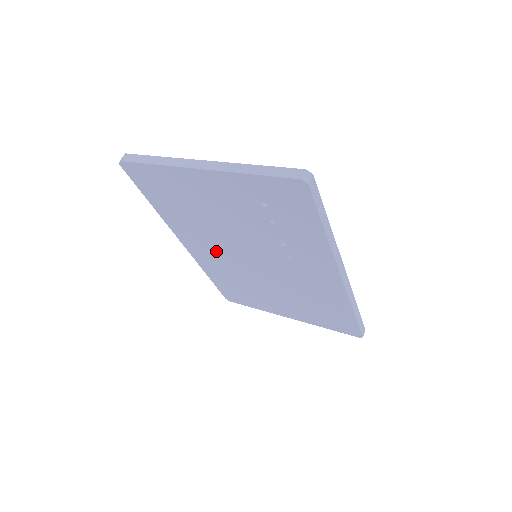
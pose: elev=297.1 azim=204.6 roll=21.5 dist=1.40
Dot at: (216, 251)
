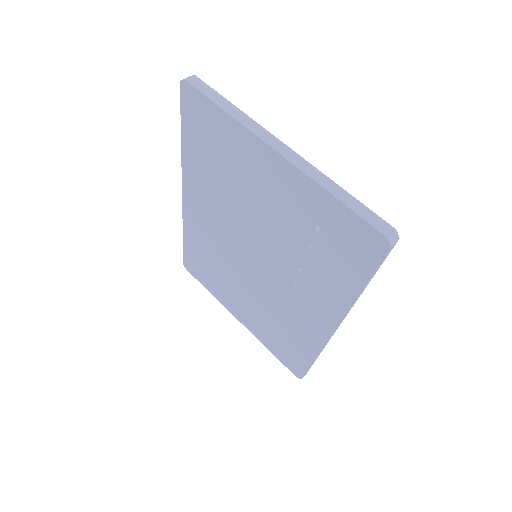
Dot at: (216, 225)
